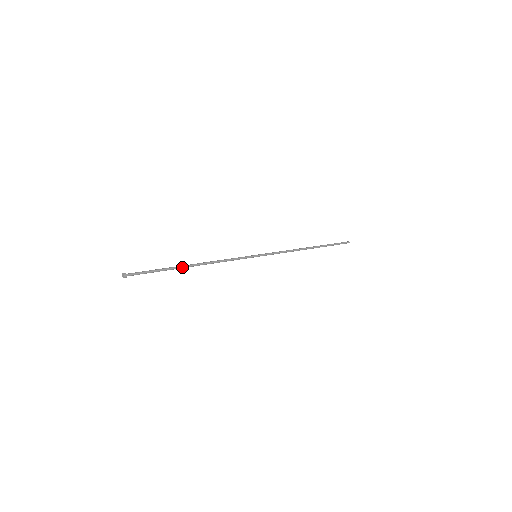
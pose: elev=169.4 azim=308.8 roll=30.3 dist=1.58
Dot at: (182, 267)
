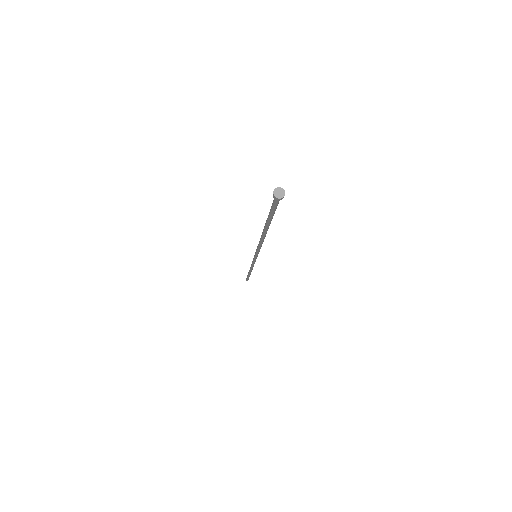
Dot at: (268, 228)
